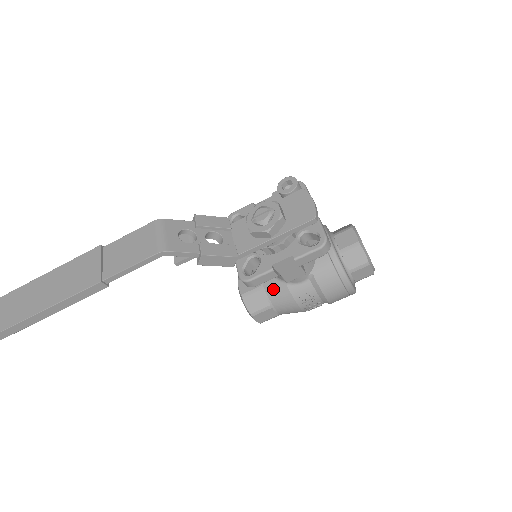
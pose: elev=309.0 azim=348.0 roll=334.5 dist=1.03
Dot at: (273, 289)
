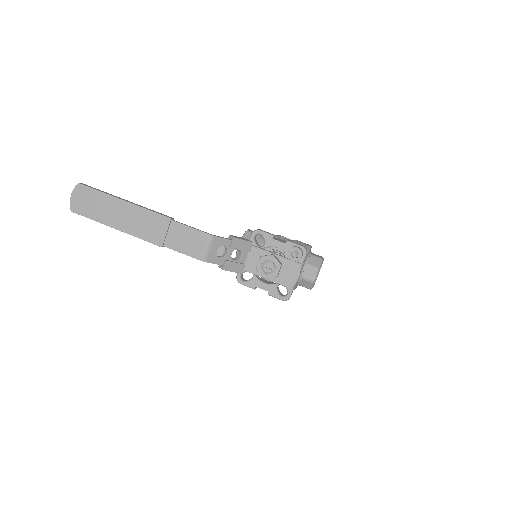
Dot at: occluded
